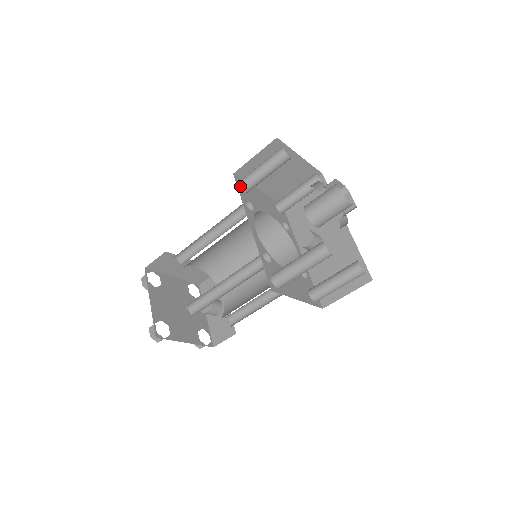
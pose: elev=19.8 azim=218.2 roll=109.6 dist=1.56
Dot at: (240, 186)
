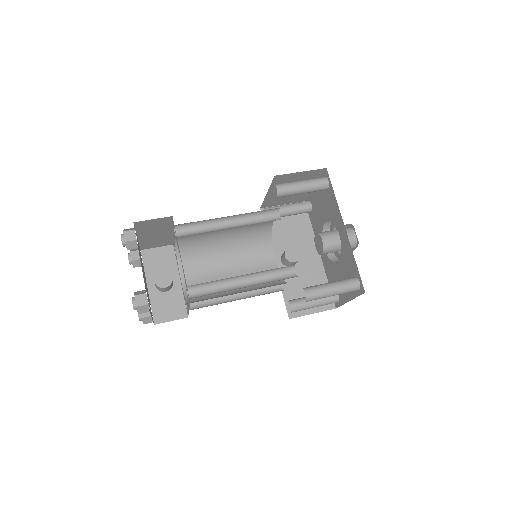
Dot at: (277, 190)
